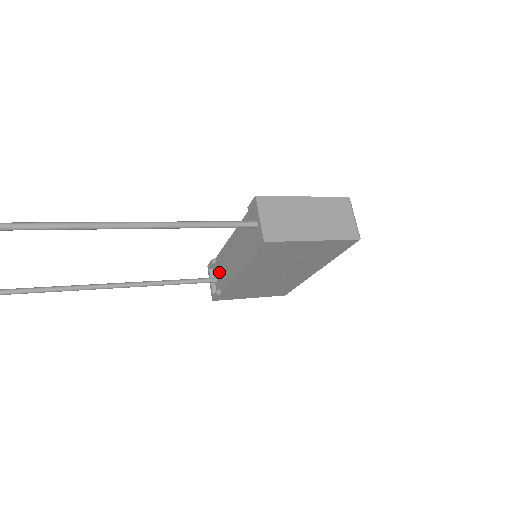
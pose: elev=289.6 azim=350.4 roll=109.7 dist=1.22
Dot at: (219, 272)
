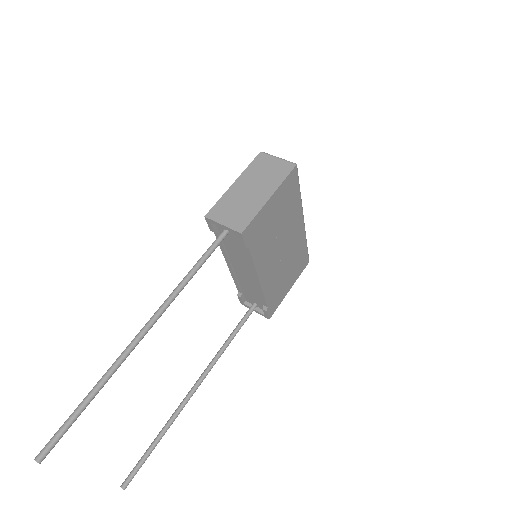
Dot at: (250, 297)
